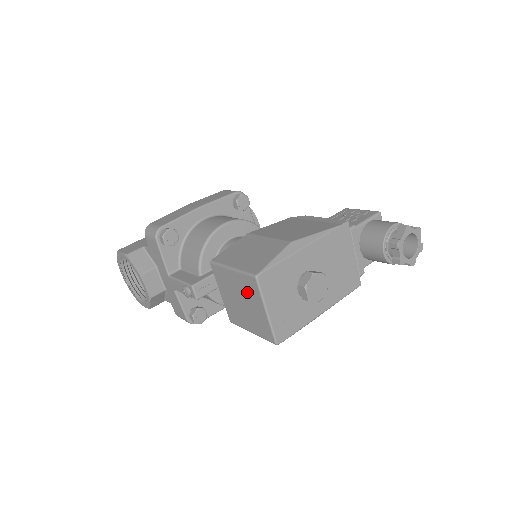
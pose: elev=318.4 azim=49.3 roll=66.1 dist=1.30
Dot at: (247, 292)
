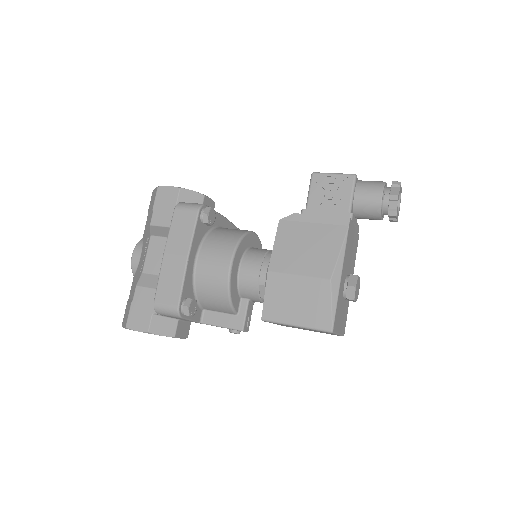
Dot at: occluded
